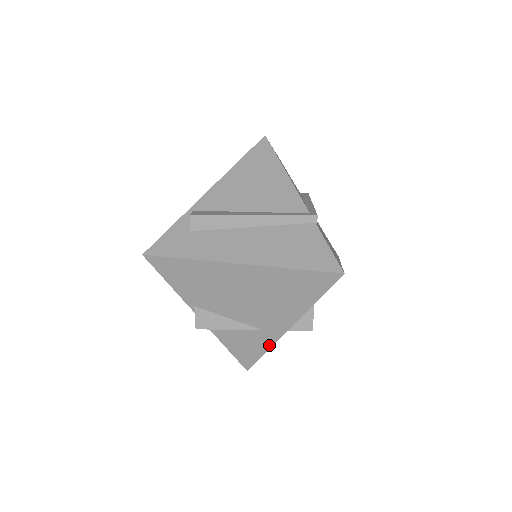
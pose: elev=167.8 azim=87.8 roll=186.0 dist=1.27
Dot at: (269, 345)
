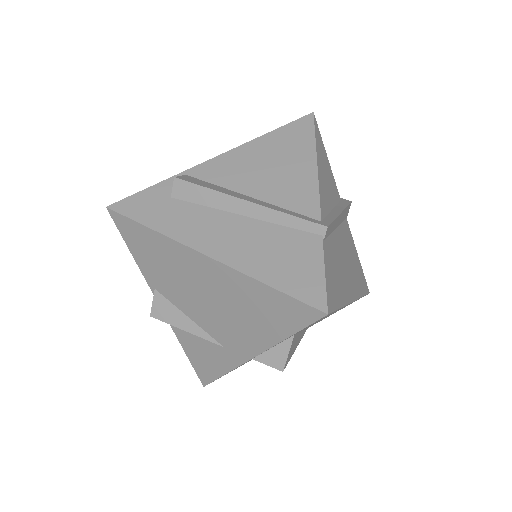
Dot at: (229, 367)
